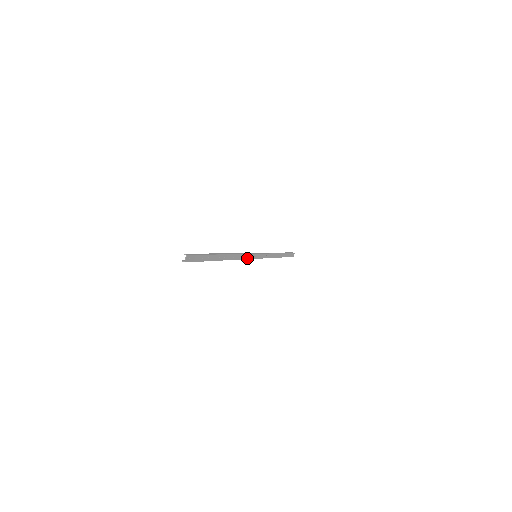
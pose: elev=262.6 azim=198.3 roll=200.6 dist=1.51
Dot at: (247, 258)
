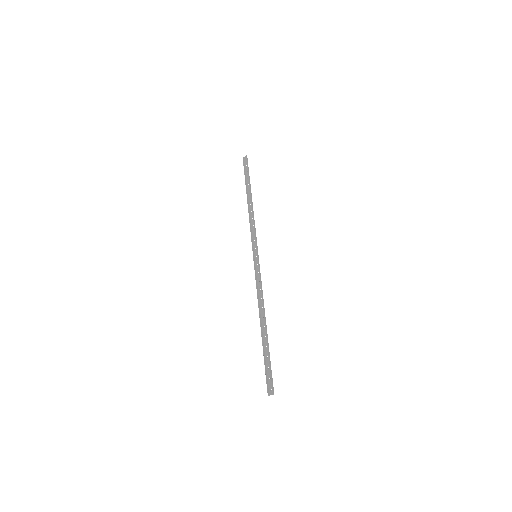
Dot at: (257, 277)
